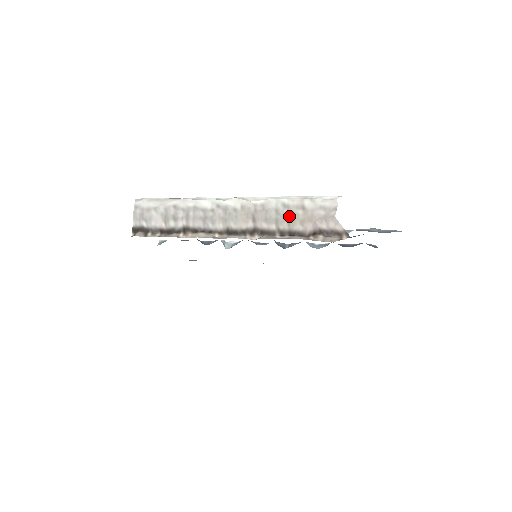
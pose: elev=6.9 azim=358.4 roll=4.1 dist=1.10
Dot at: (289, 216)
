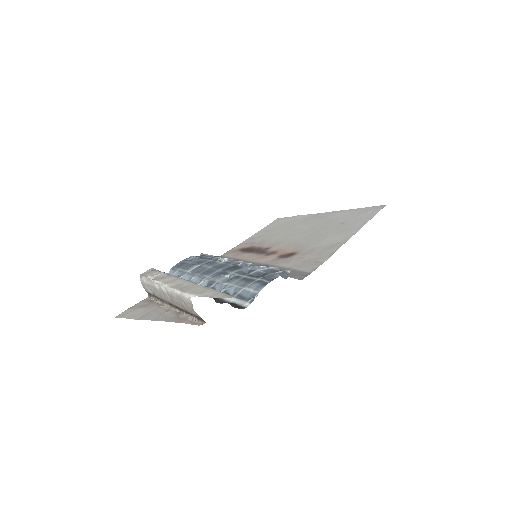
Dot at: (181, 304)
